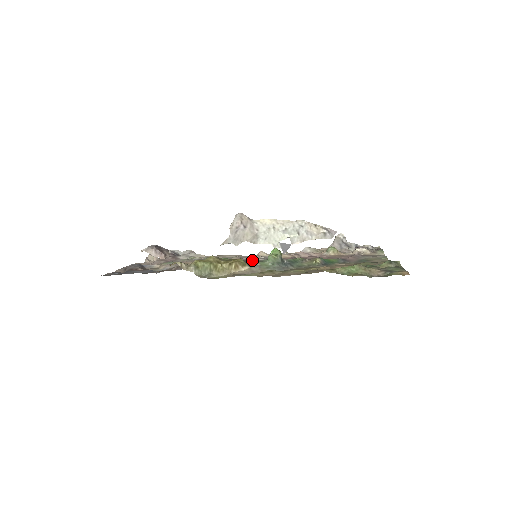
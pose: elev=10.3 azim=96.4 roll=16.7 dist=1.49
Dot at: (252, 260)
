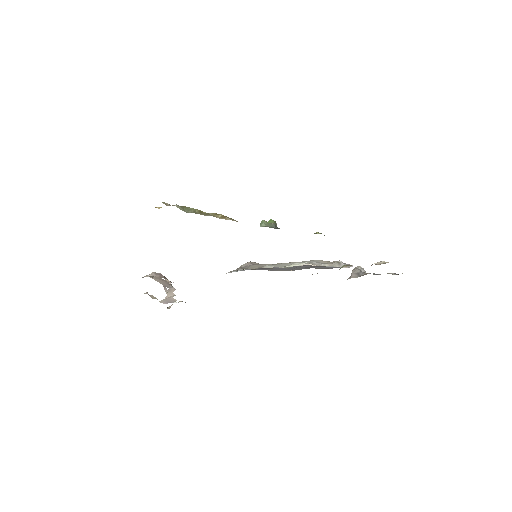
Dot at: occluded
